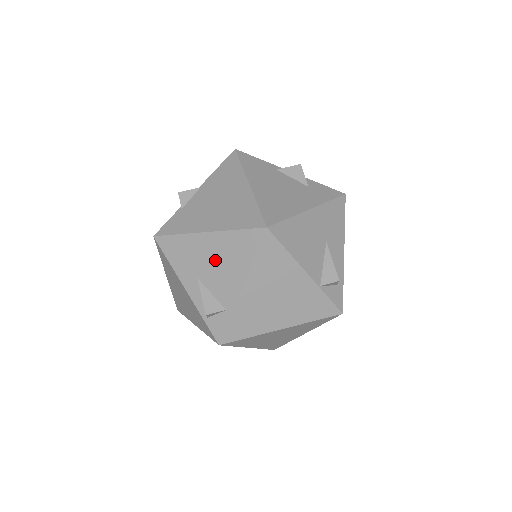
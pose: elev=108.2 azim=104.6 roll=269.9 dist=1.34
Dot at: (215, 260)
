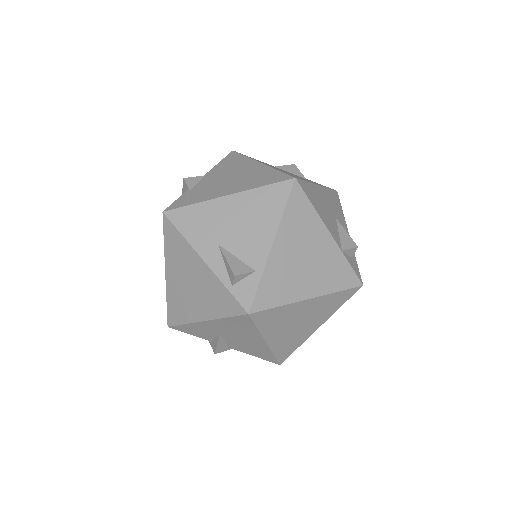
Dot at: (239, 221)
